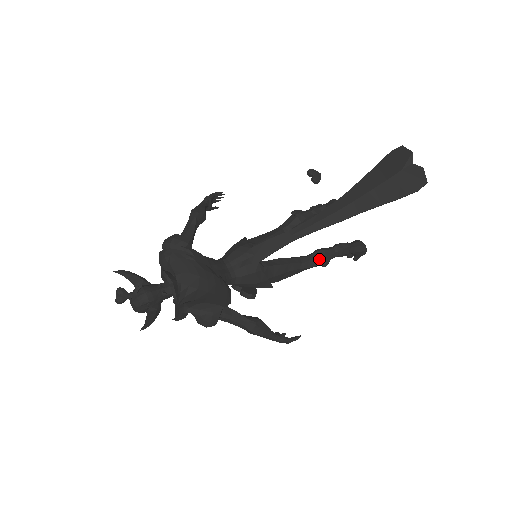
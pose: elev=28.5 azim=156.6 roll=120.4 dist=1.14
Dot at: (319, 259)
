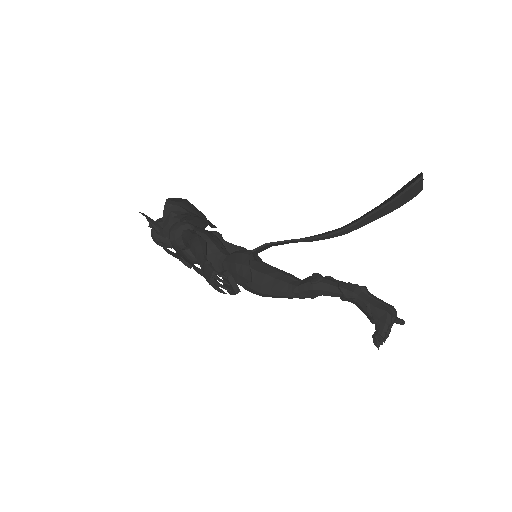
Dot at: (312, 277)
